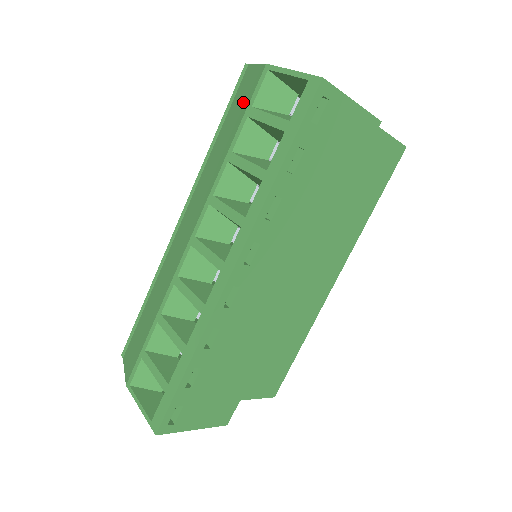
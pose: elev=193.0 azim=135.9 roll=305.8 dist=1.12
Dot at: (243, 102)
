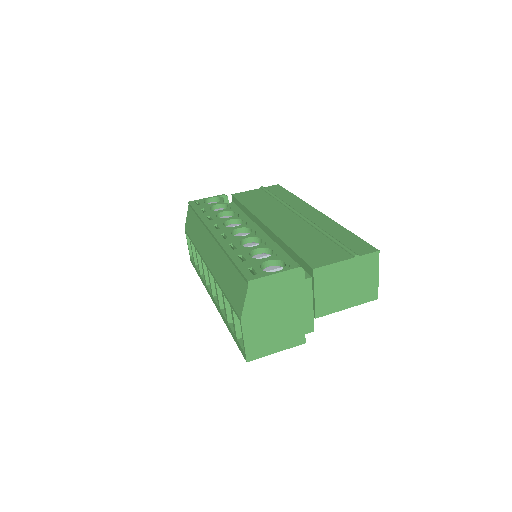
Dot at: (234, 295)
